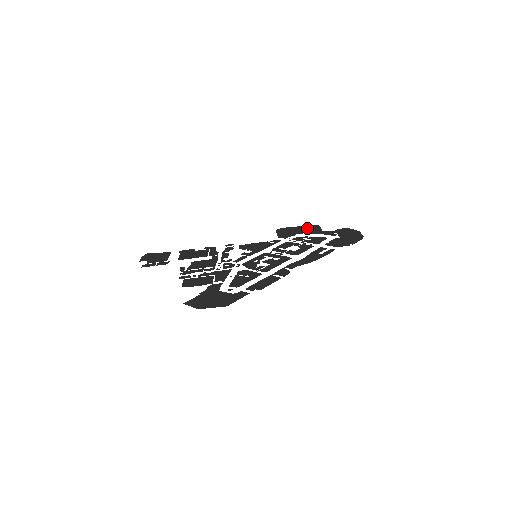
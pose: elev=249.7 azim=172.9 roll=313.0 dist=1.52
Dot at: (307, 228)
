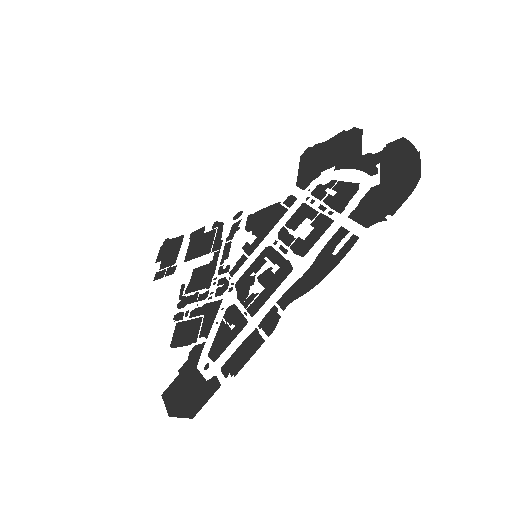
Dot at: (342, 145)
